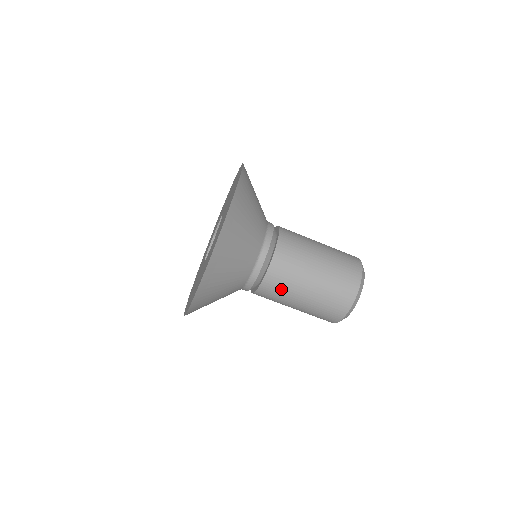
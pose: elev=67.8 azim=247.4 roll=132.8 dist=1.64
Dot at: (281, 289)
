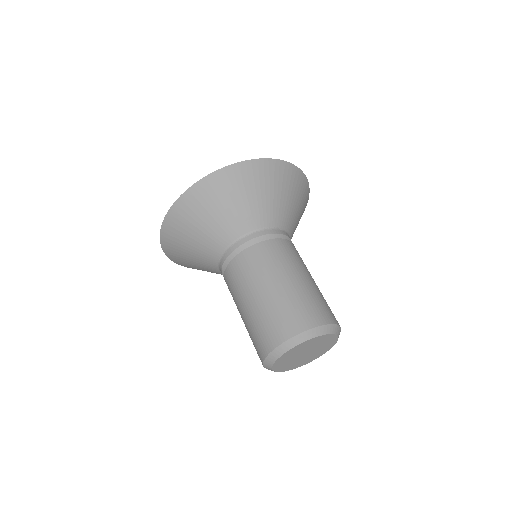
Dot at: (274, 258)
